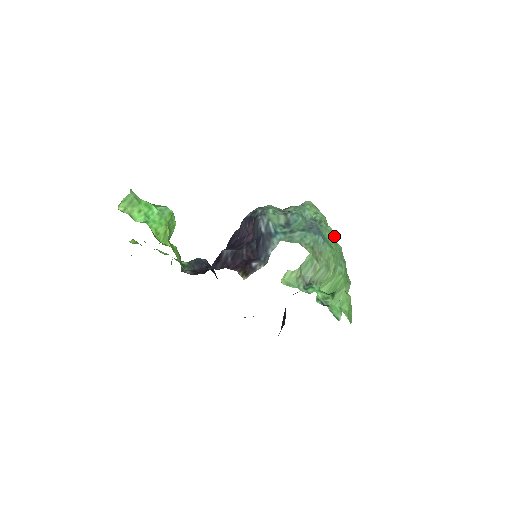
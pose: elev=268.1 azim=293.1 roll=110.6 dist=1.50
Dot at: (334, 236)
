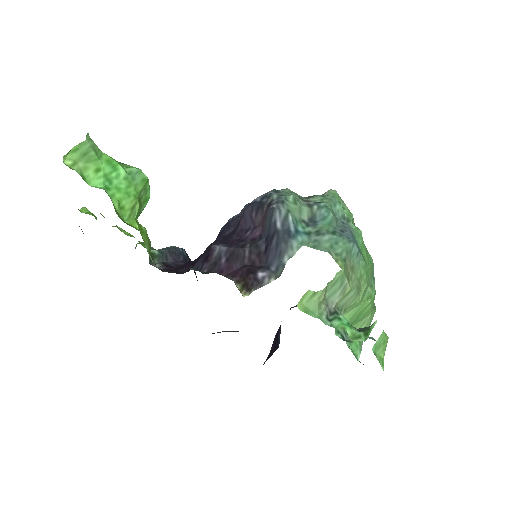
Dot at: occluded
